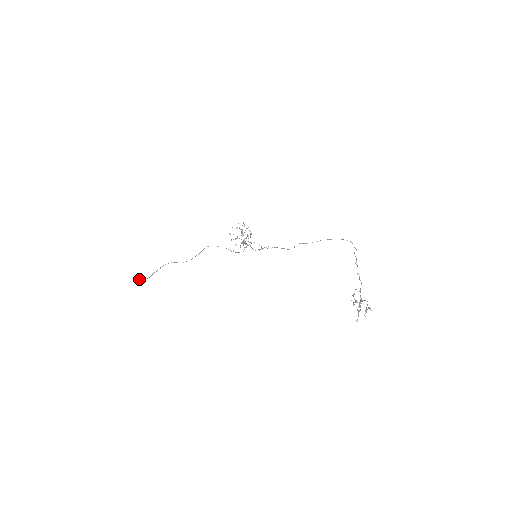
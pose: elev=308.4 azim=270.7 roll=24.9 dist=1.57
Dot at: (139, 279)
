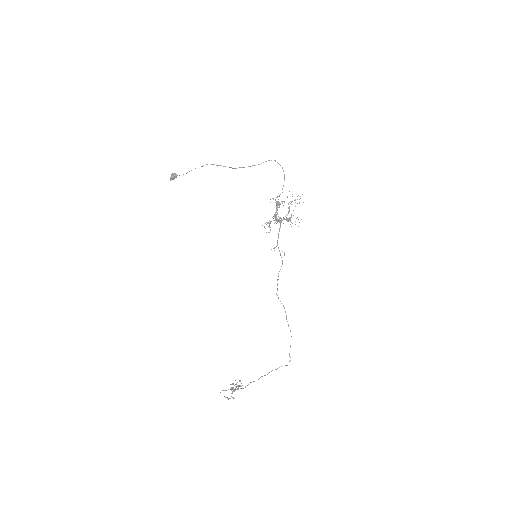
Dot at: (172, 173)
